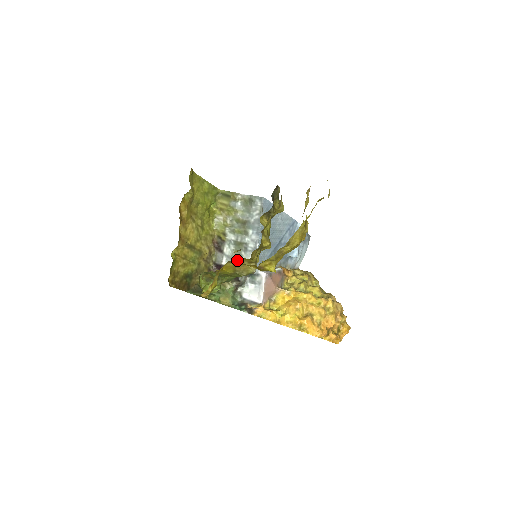
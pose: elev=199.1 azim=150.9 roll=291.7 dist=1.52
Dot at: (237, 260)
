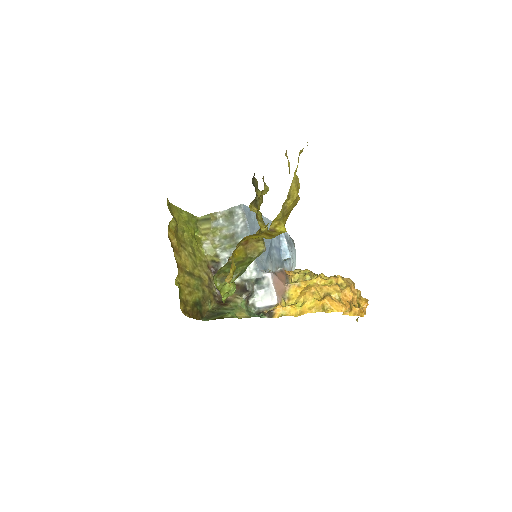
Dot at: (245, 241)
